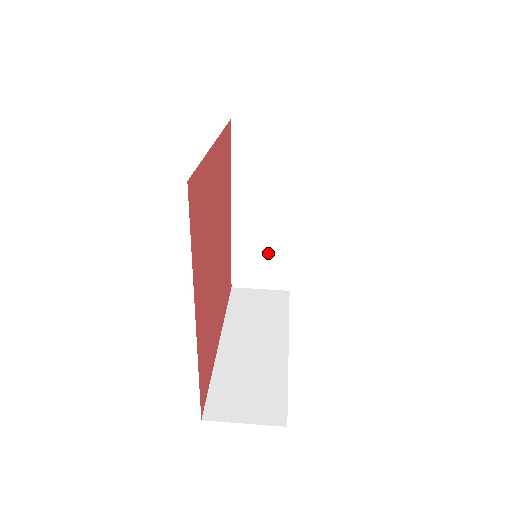
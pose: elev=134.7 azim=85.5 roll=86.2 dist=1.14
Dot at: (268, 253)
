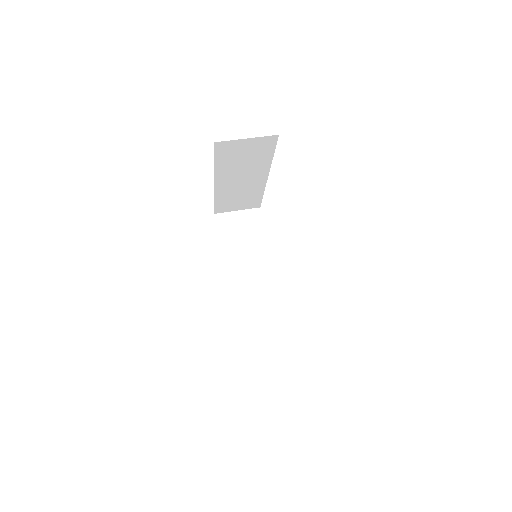
Dot at: (244, 196)
